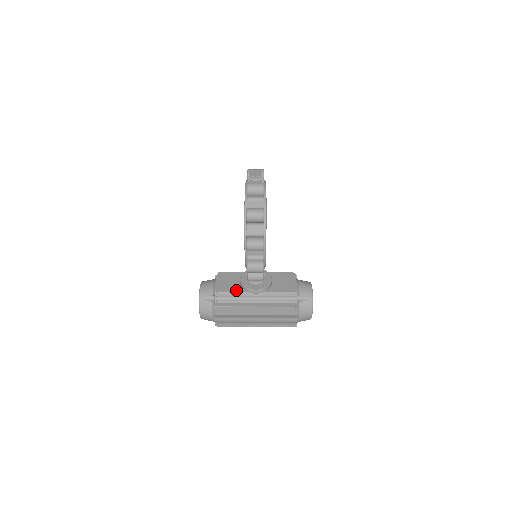
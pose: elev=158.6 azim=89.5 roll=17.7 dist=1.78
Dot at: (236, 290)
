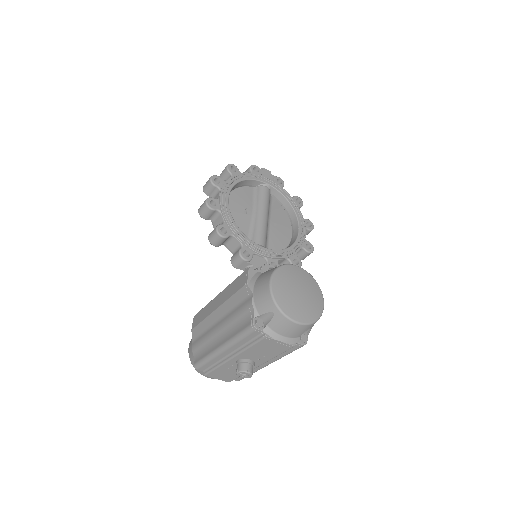
Dot at: occluded
